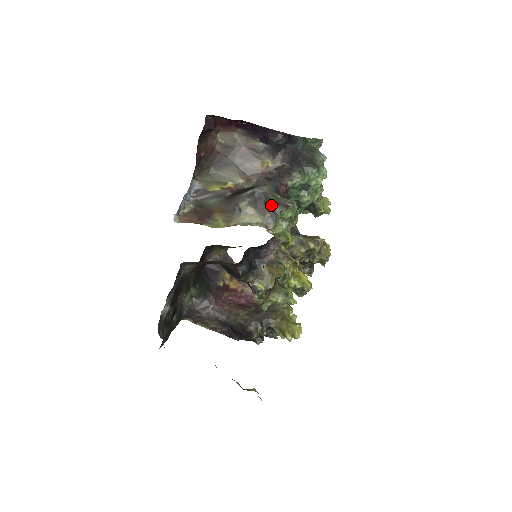
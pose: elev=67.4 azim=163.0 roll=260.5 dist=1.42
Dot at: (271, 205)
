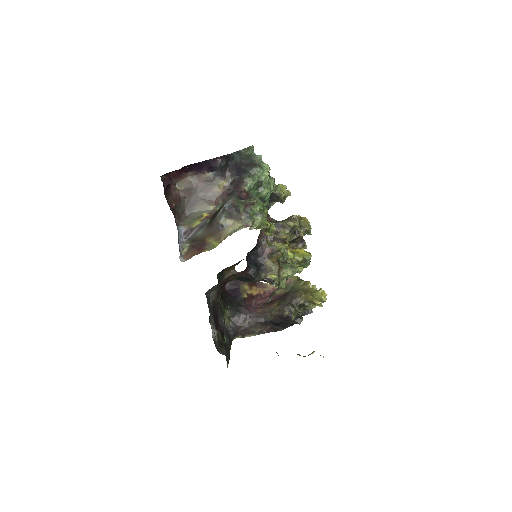
Dot at: (241, 209)
